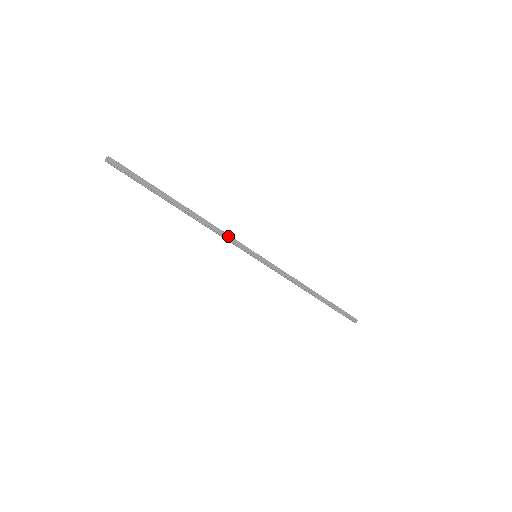
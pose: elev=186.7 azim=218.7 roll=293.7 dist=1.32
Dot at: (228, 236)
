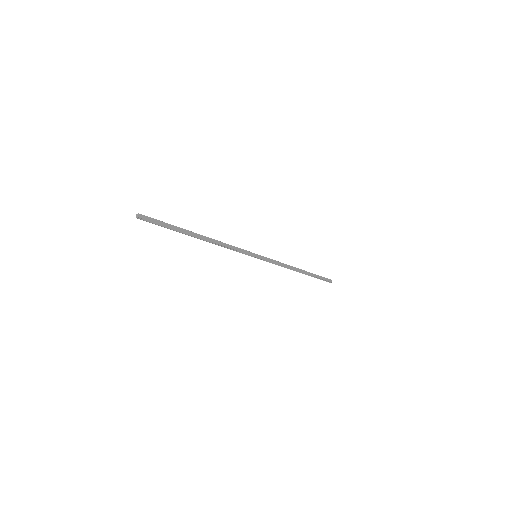
Dot at: (235, 247)
